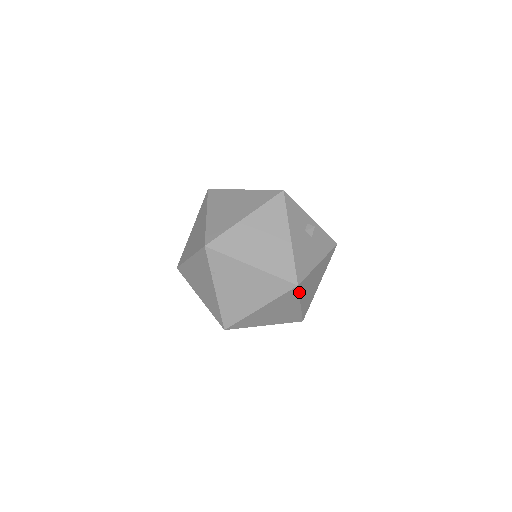
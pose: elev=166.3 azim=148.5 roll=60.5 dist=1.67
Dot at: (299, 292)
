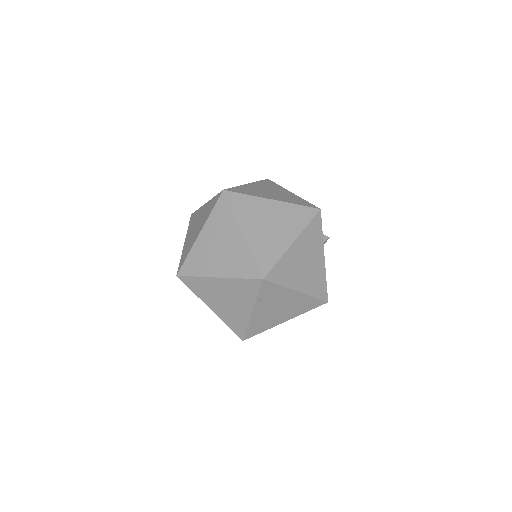
Dot at: occluded
